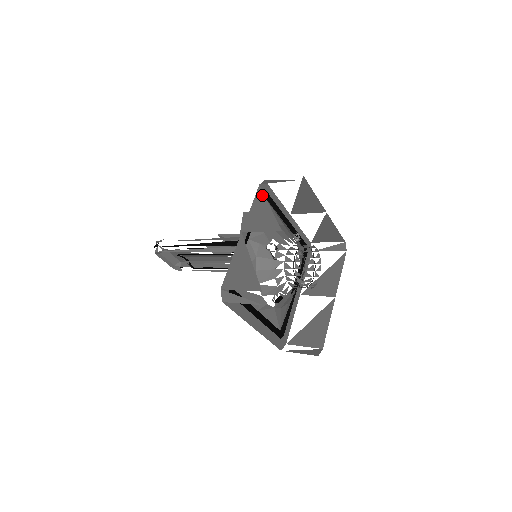
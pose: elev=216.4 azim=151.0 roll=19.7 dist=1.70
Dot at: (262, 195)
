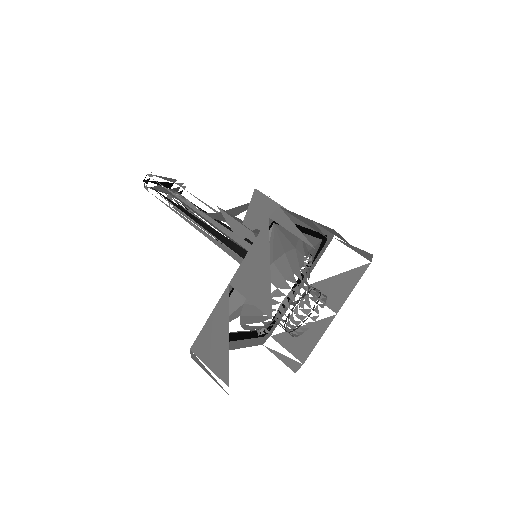
Dot at: (266, 240)
